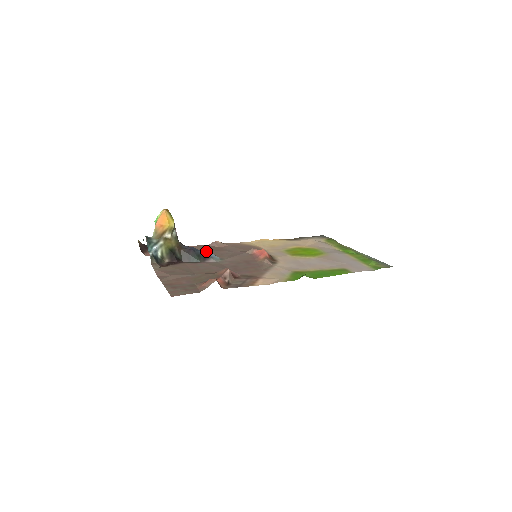
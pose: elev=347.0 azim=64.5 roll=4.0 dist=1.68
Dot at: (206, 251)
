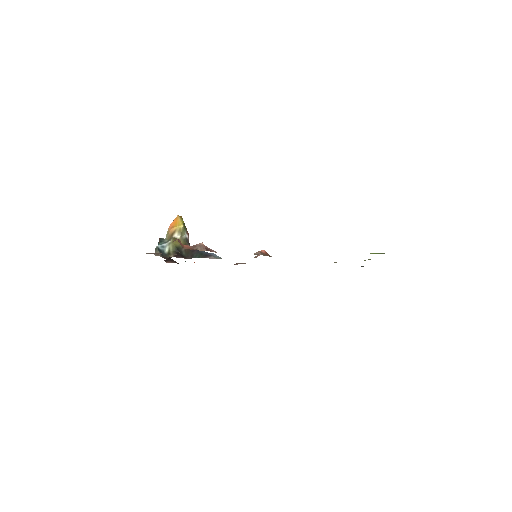
Dot at: (211, 253)
